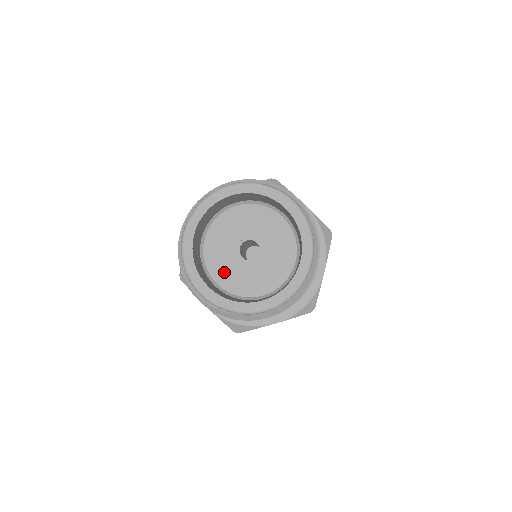
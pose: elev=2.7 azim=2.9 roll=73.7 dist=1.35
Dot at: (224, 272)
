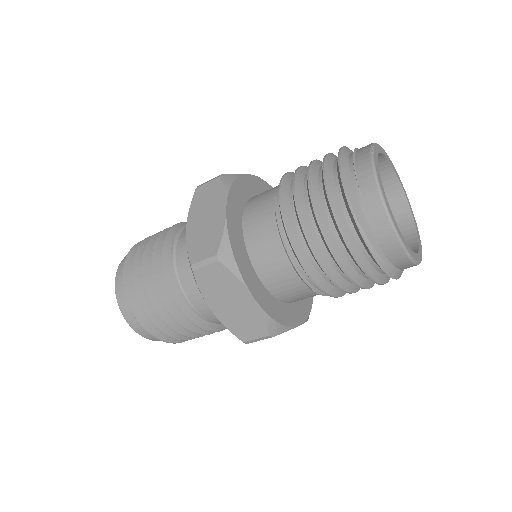
Dot at: occluded
